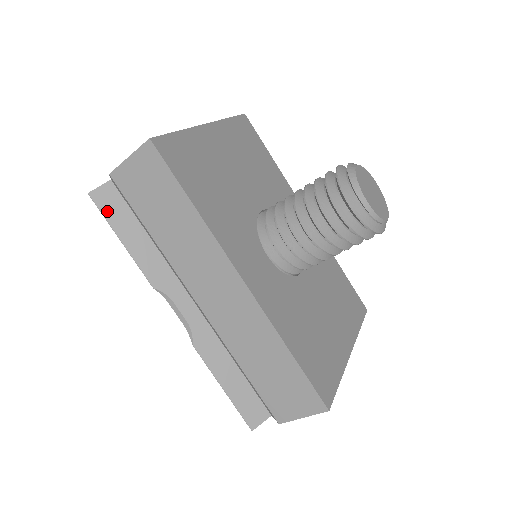
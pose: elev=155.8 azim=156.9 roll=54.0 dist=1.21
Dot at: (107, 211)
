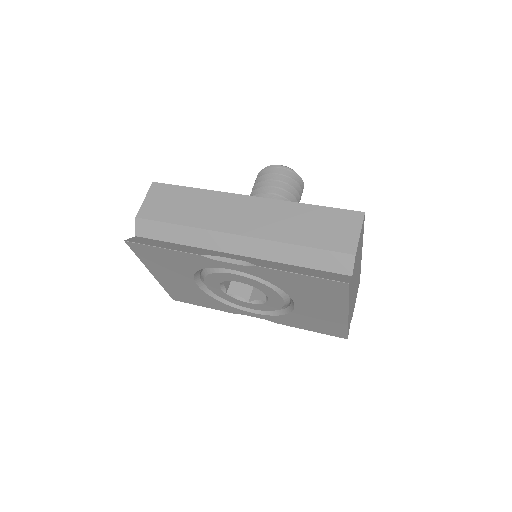
Dot at: (142, 243)
